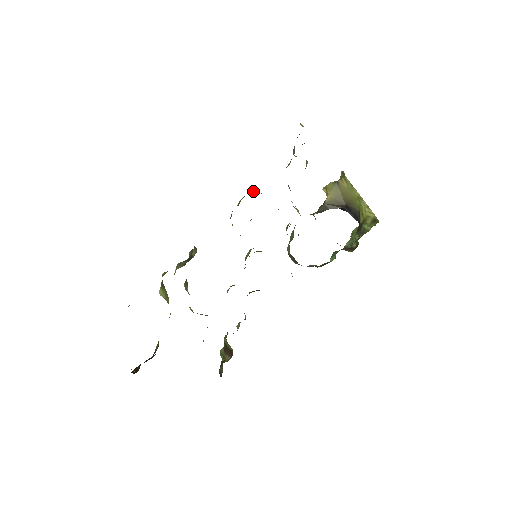
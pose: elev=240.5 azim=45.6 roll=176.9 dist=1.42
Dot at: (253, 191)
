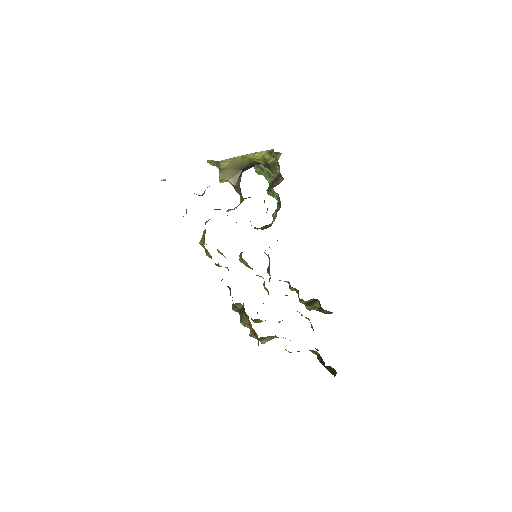
Dot at: (203, 241)
